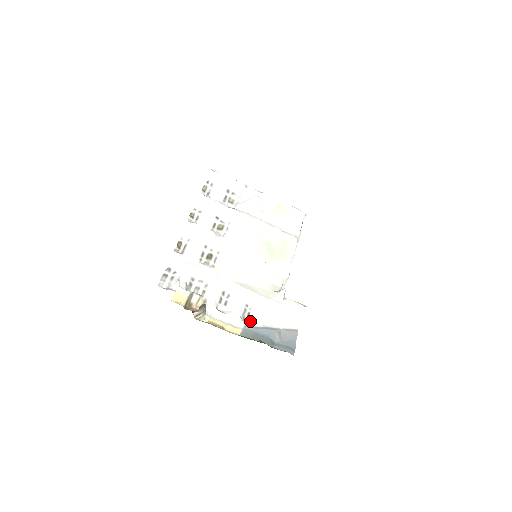
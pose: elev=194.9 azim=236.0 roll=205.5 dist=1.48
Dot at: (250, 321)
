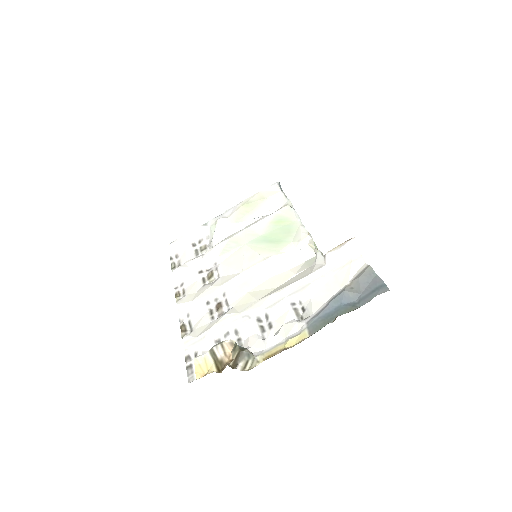
Dot at: (309, 313)
